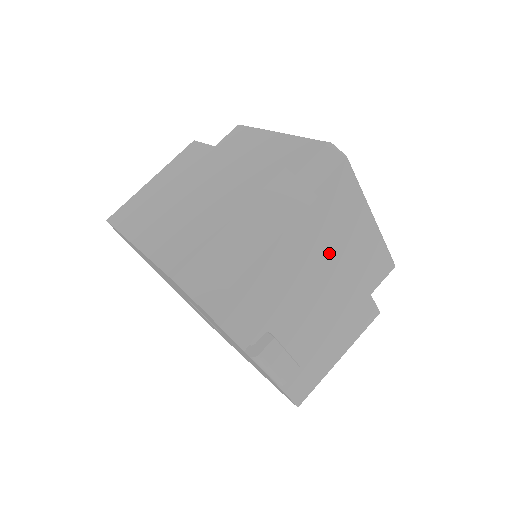
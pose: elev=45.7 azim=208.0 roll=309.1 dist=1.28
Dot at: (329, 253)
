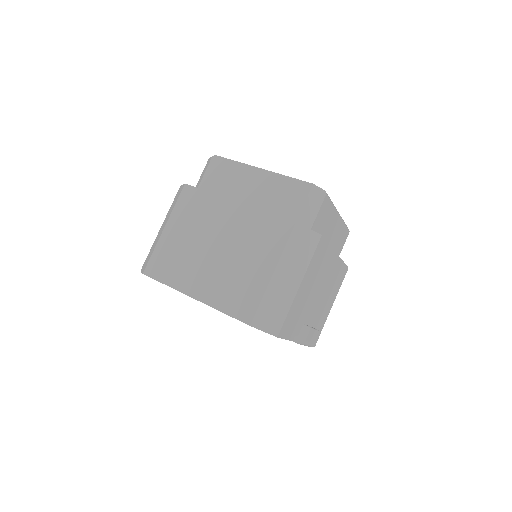
Dot at: (327, 259)
